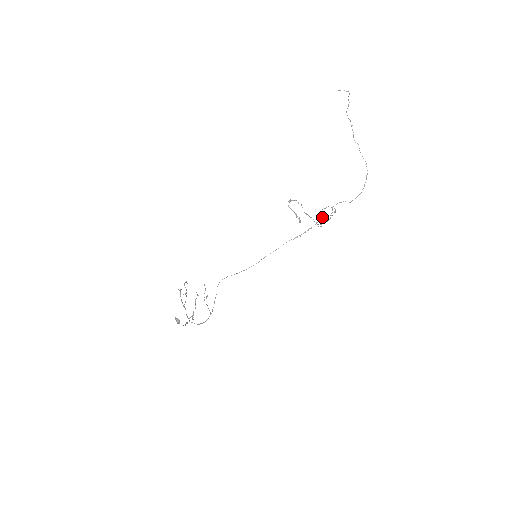
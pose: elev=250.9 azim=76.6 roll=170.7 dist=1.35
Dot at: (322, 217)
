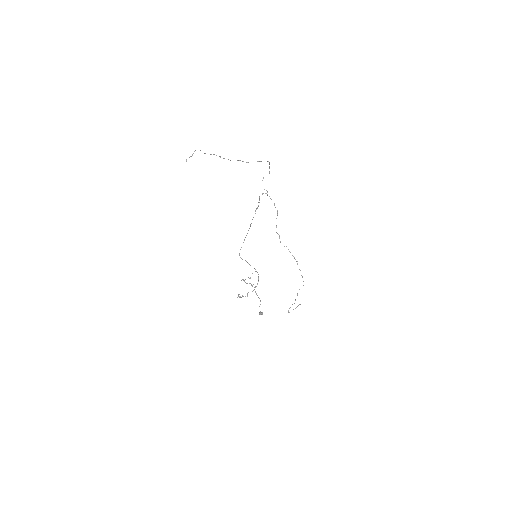
Dot at: occluded
